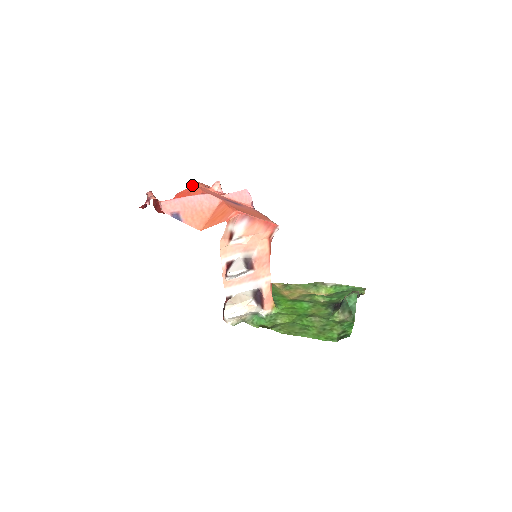
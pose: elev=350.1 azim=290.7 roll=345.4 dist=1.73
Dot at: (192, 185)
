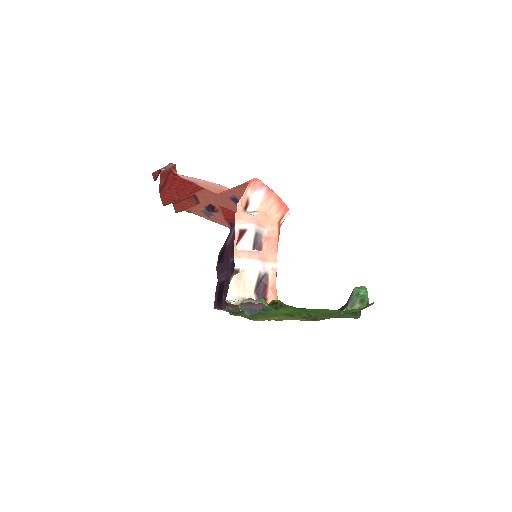
Dot at: occluded
